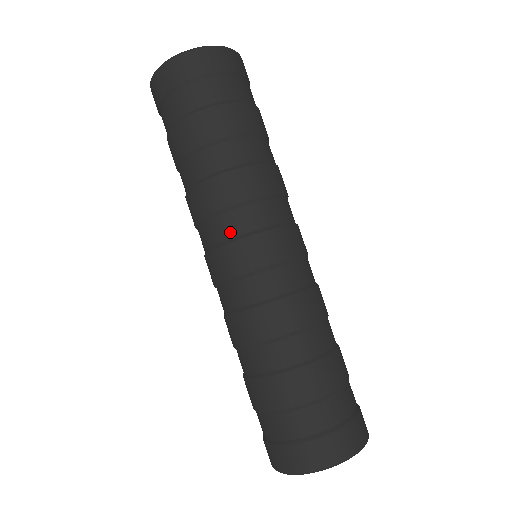
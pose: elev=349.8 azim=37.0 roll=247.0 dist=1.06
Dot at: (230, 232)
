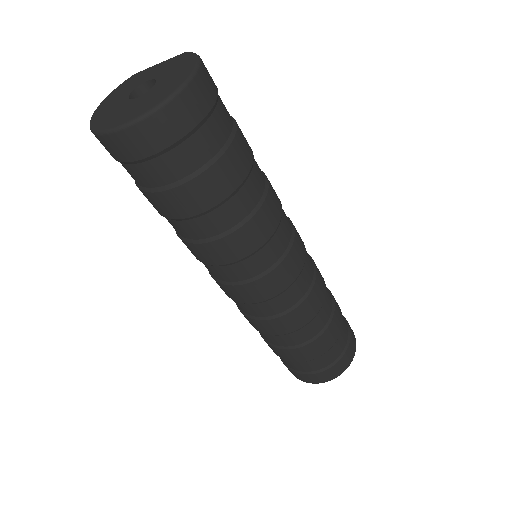
Dot at: (250, 274)
